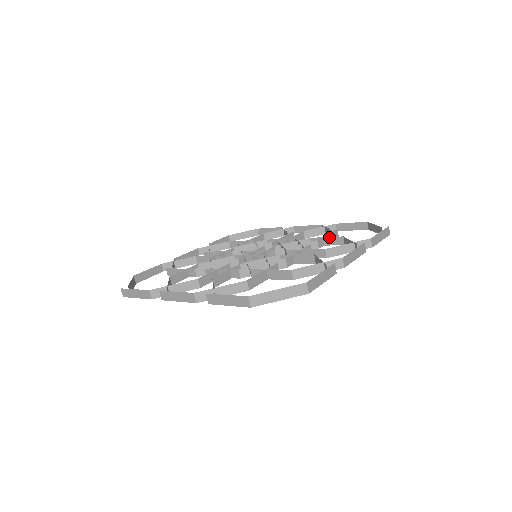
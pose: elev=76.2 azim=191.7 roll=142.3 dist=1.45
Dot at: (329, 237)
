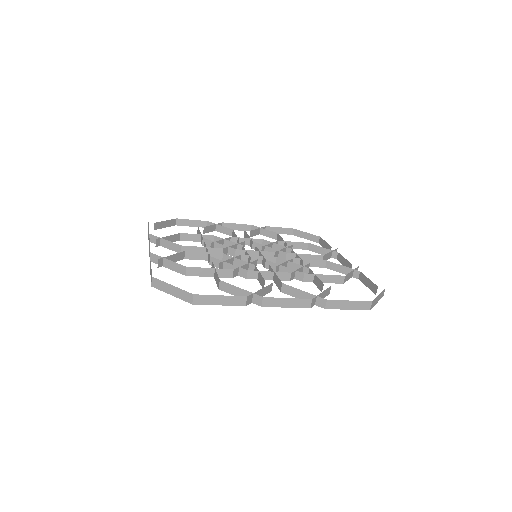
Dot at: occluded
